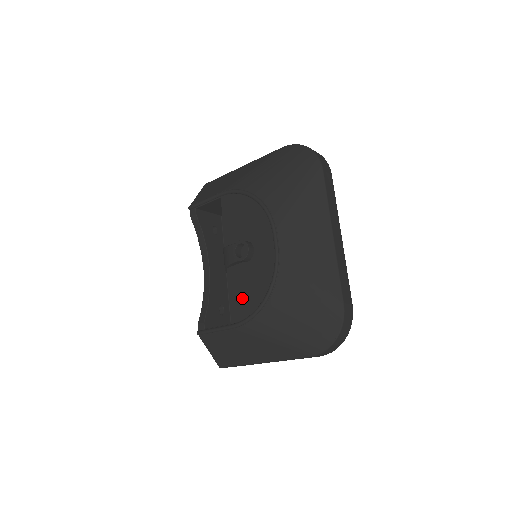
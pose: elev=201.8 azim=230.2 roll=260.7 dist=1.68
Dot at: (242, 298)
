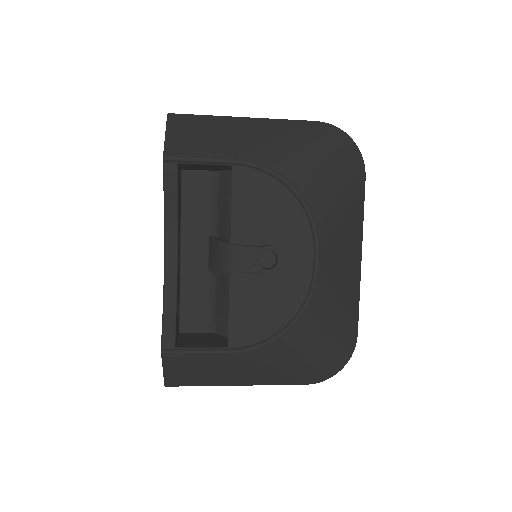
Dot at: (251, 318)
